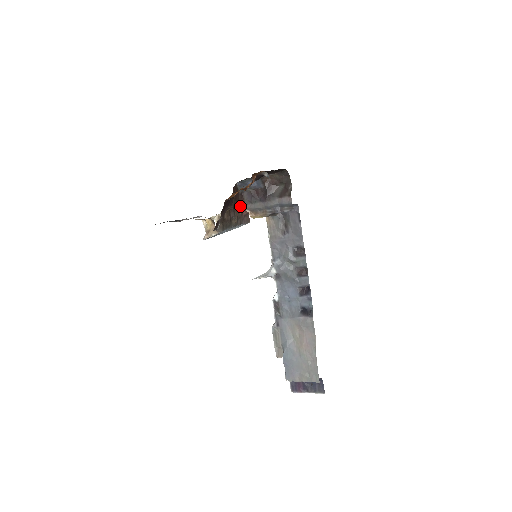
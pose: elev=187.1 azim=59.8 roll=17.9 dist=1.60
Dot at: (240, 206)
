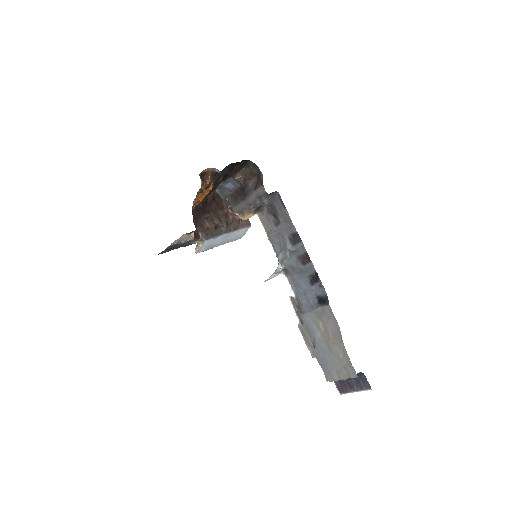
Dot at: (228, 212)
